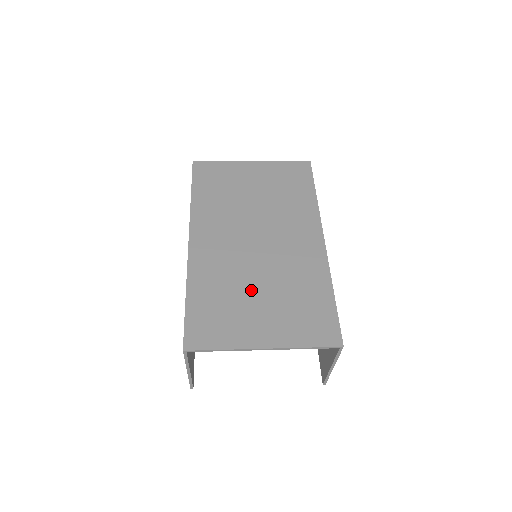
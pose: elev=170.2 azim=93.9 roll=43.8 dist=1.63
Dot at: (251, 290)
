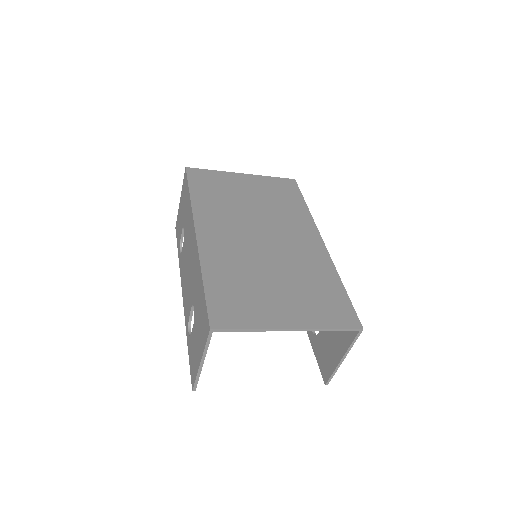
Dot at: (266, 278)
